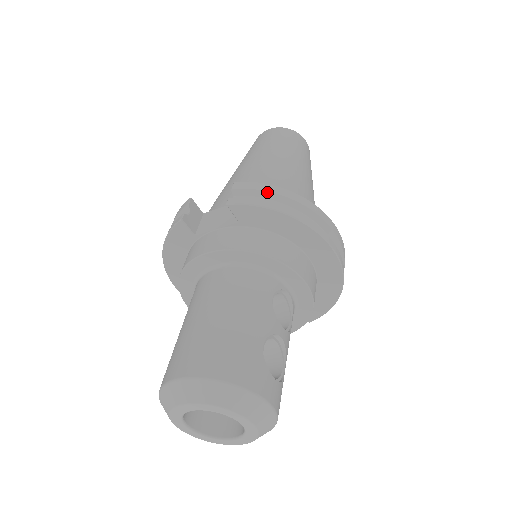
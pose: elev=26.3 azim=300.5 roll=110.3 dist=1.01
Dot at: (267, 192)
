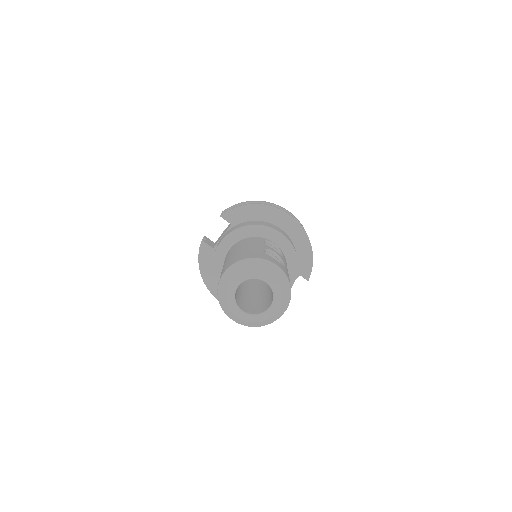
Dot at: (239, 204)
